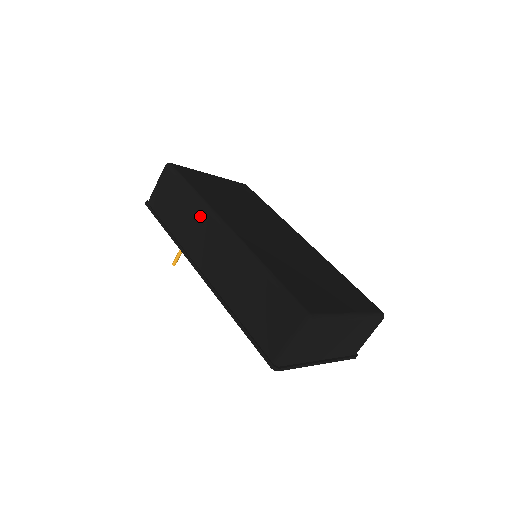
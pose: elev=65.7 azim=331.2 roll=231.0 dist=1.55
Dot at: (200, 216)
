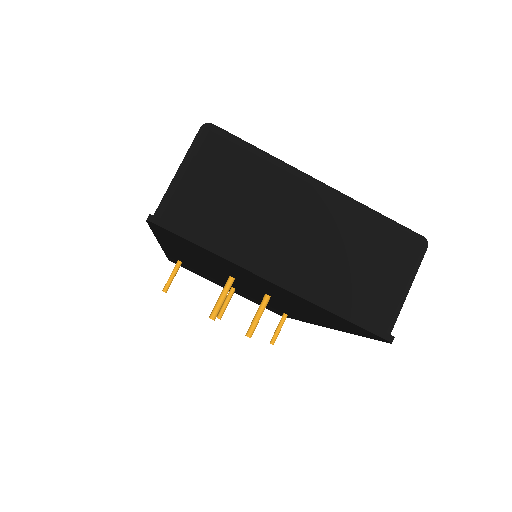
Dot at: occluded
